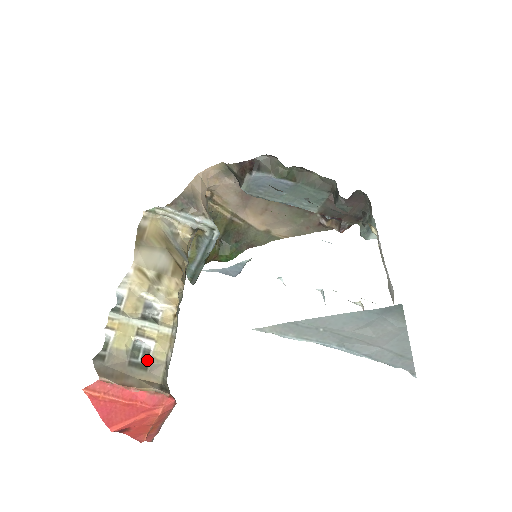
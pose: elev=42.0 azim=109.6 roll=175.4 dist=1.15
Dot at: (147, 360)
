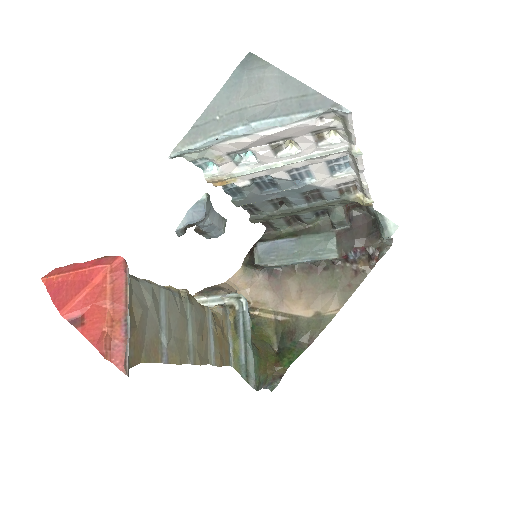
Dot at: occluded
